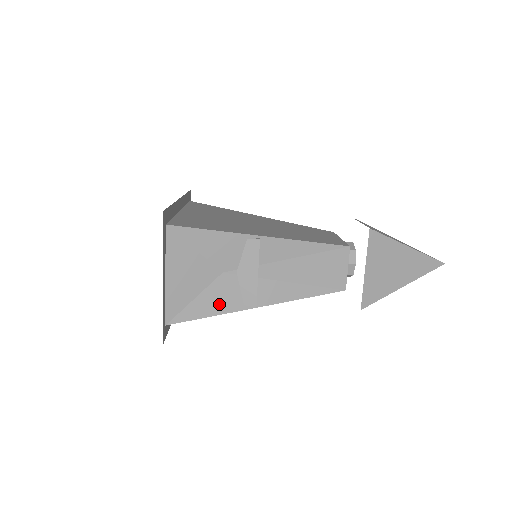
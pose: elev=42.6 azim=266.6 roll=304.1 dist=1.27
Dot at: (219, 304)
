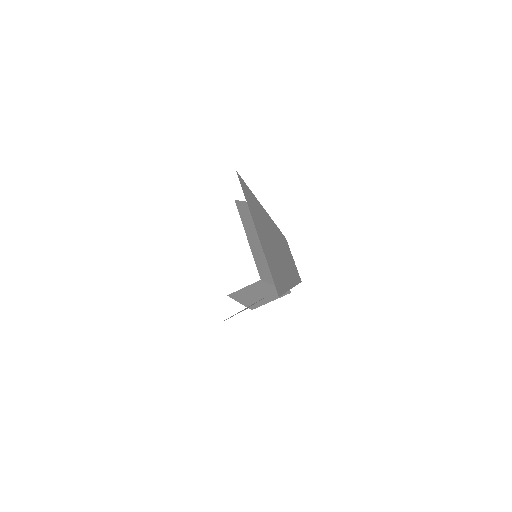
Dot at: occluded
